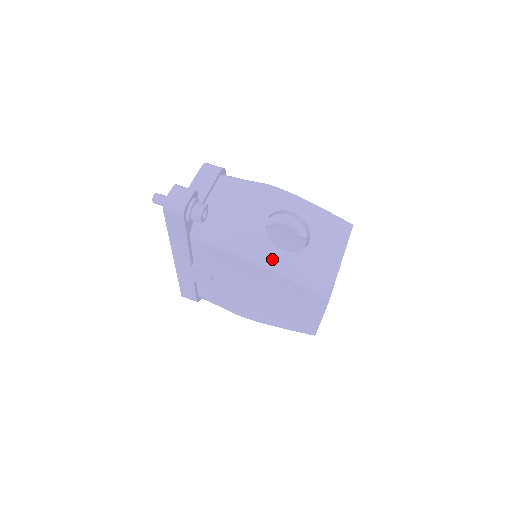
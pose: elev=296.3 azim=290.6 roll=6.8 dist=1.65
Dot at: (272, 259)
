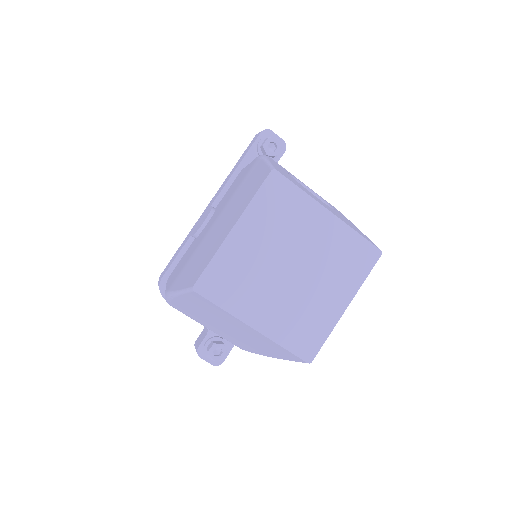
Dot at: occluded
